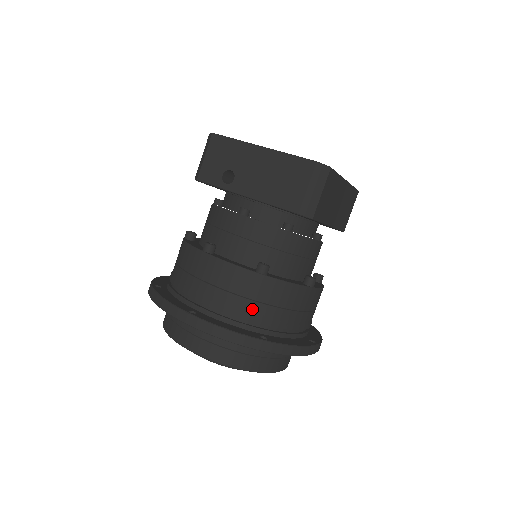
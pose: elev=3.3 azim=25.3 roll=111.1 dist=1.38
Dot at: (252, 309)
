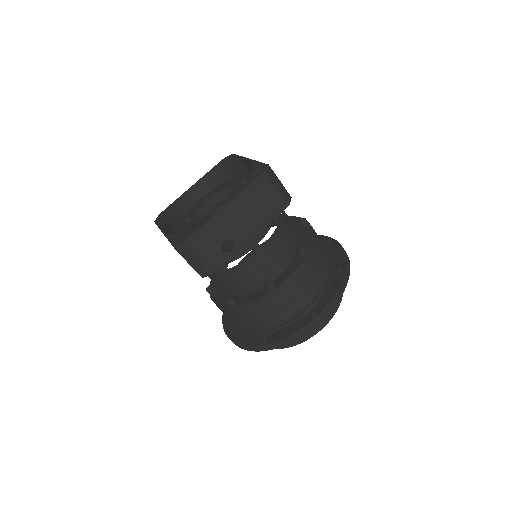
Dot at: (322, 270)
